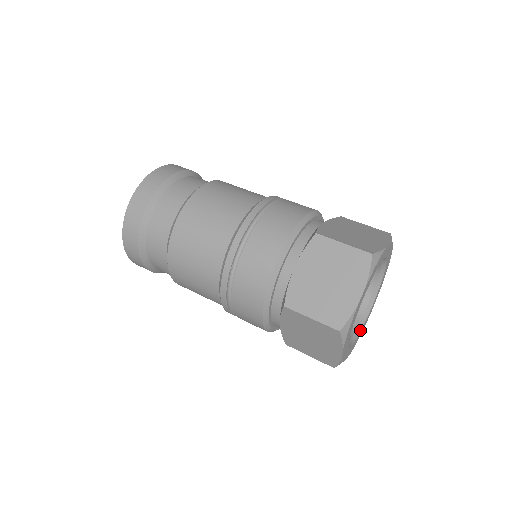
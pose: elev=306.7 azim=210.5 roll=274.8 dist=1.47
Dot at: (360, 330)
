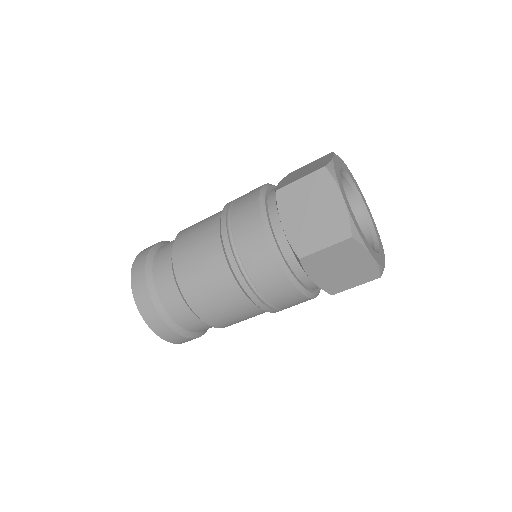
Dot at: (374, 251)
